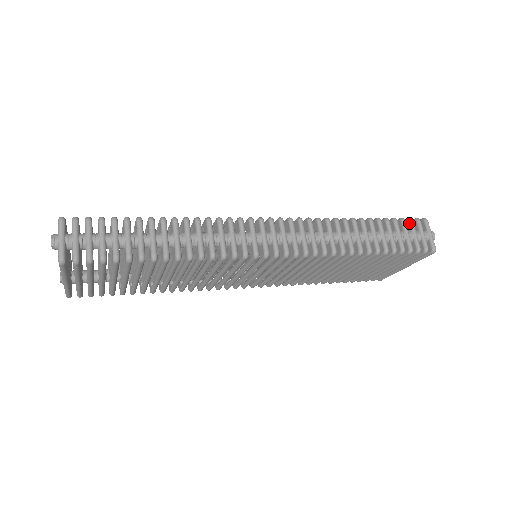
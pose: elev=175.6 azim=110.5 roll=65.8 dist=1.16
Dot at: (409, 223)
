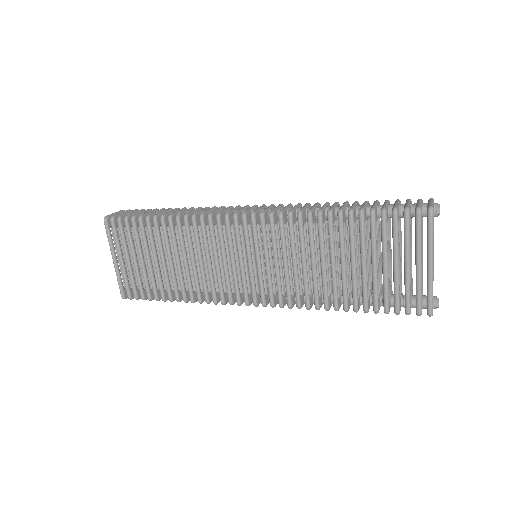
Dot at: occluded
